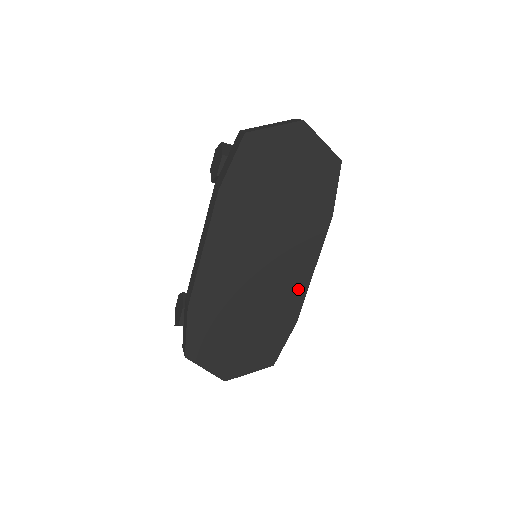
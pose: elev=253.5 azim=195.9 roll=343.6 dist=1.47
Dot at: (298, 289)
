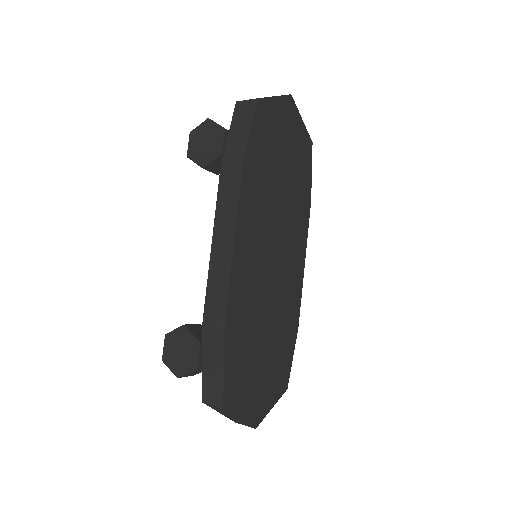
Dot at: (297, 287)
